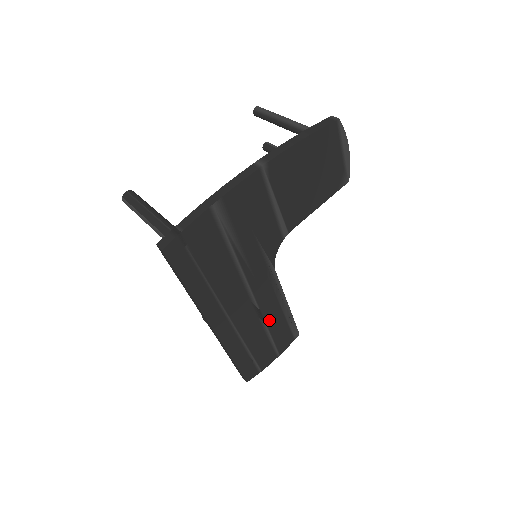
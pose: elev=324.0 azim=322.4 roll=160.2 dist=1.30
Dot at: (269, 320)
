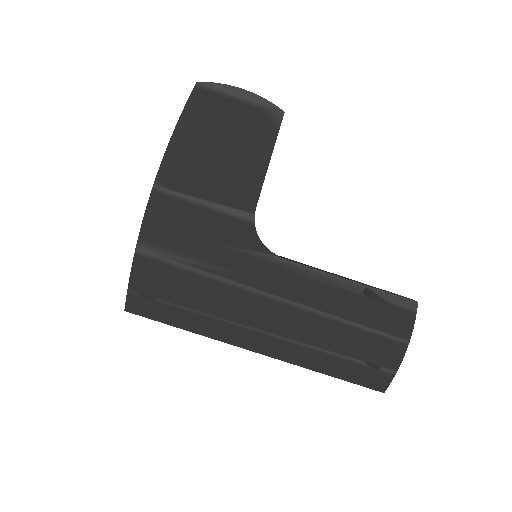
Dot at: (335, 310)
